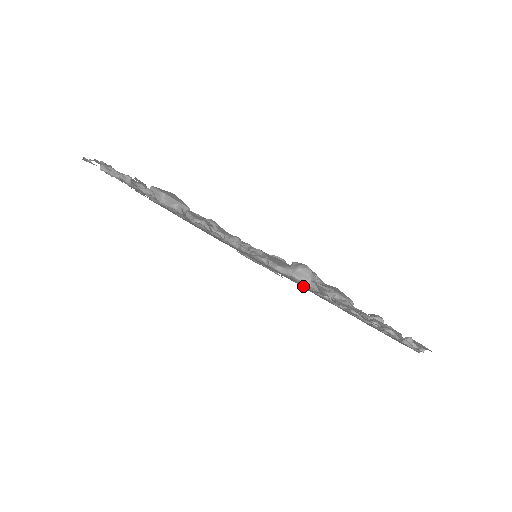
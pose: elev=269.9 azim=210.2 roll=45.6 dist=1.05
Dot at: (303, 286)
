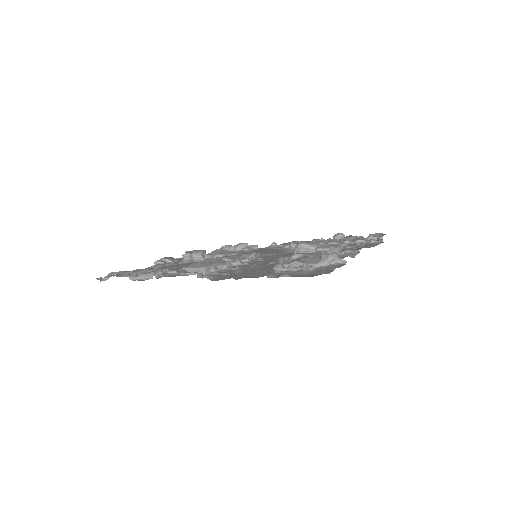
Dot at: (292, 251)
